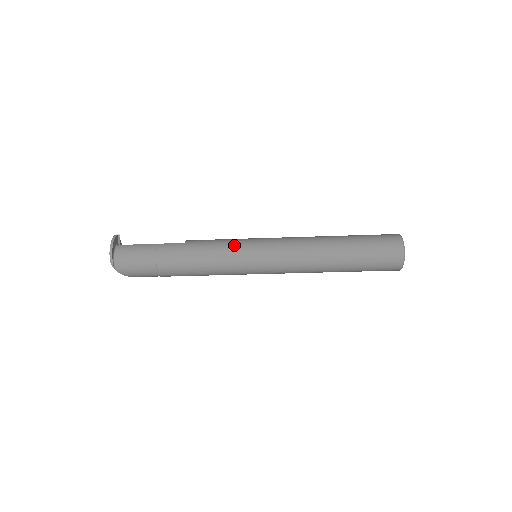
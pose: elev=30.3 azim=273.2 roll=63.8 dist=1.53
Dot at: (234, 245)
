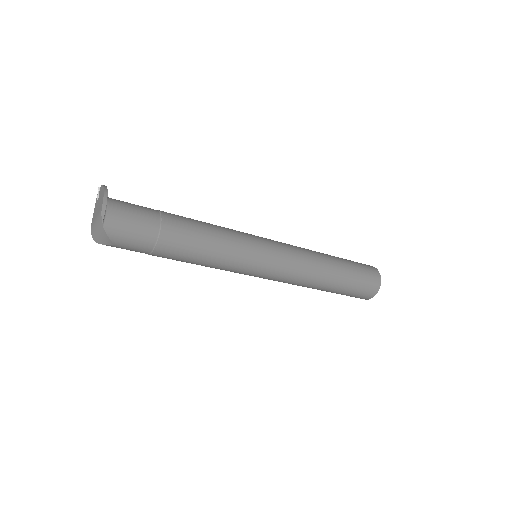
Dot at: (245, 234)
